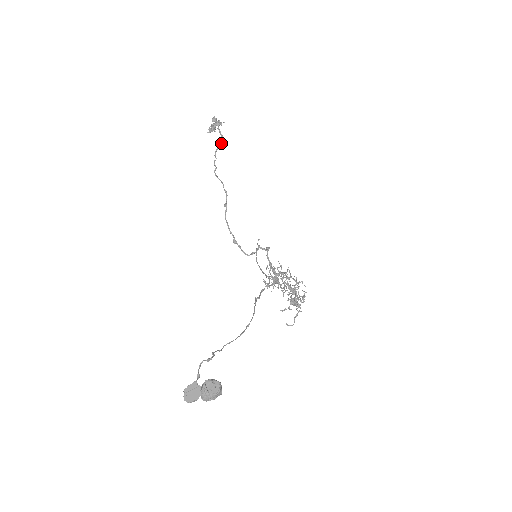
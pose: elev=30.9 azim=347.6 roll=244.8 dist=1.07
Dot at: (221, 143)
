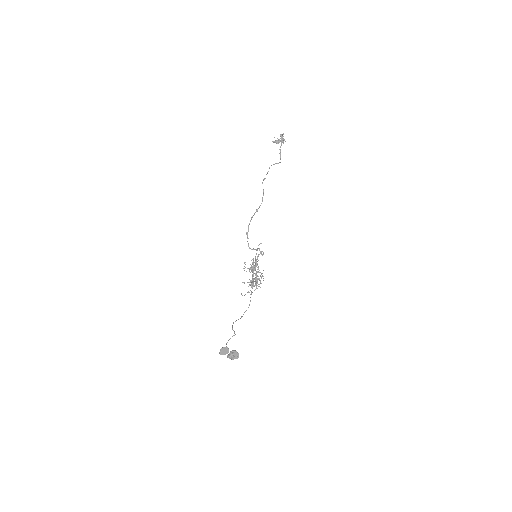
Dot at: occluded
